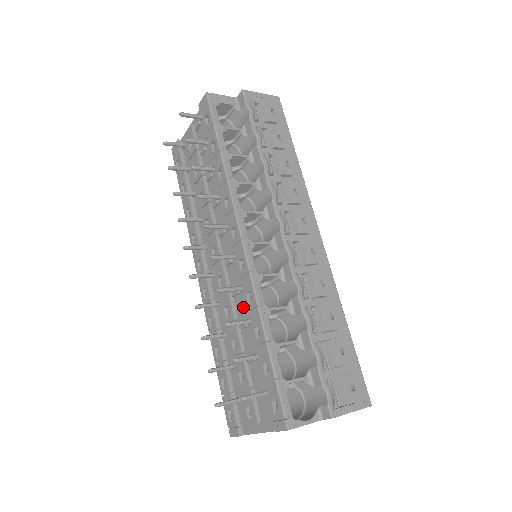
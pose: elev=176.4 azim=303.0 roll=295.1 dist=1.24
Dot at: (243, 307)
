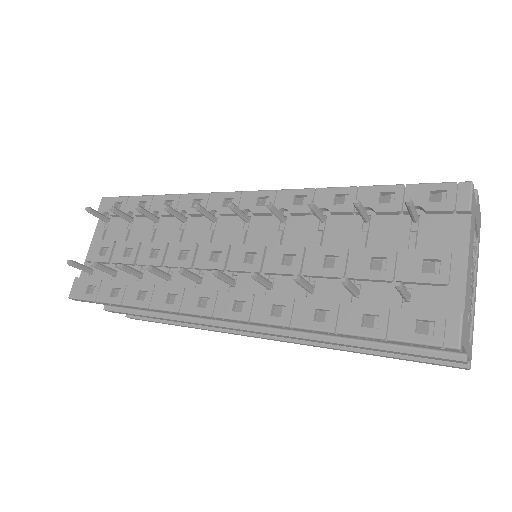
Dot at: (300, 230)
